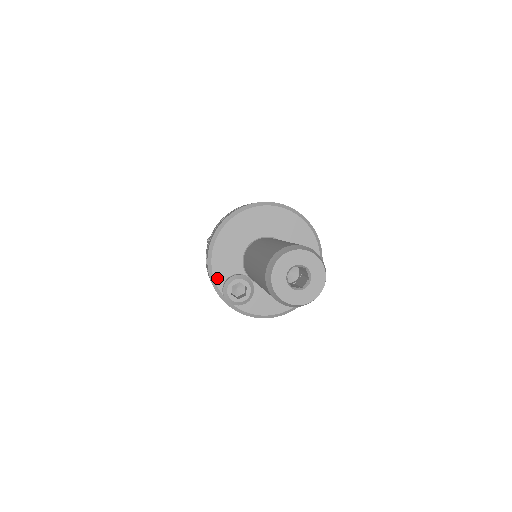
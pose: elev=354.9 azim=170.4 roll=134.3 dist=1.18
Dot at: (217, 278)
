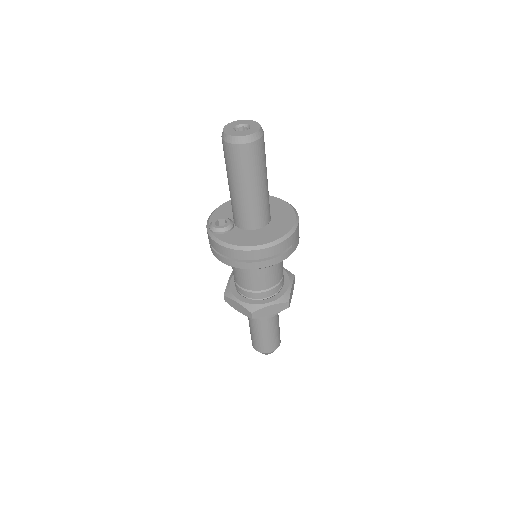
Dot at: (212, 218)
